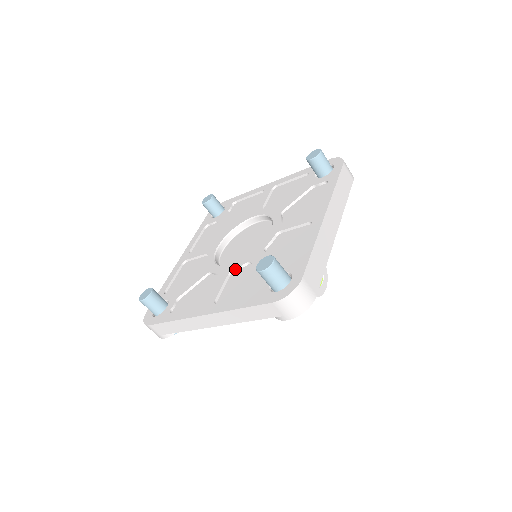
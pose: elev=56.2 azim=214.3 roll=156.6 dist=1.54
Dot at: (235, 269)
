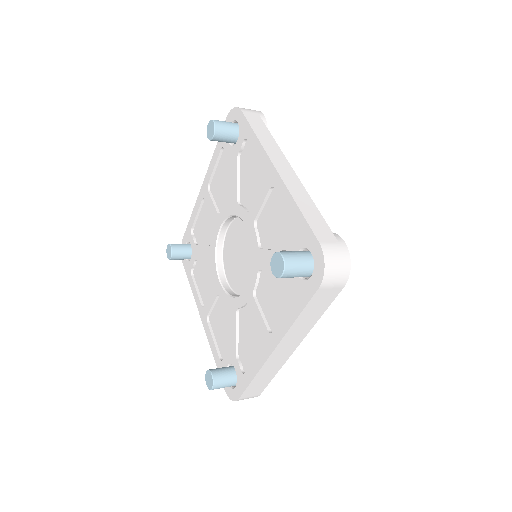
Dot at: (221, 297)
